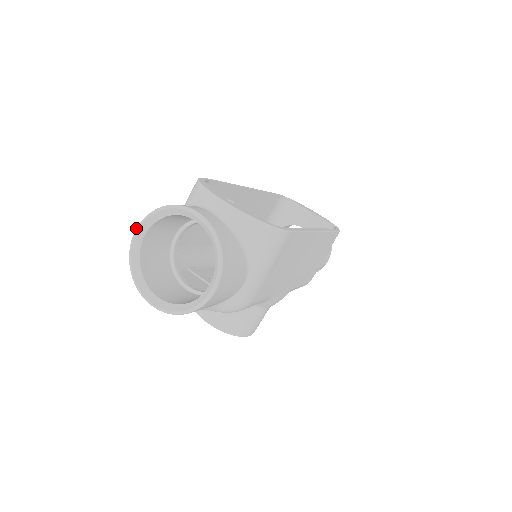
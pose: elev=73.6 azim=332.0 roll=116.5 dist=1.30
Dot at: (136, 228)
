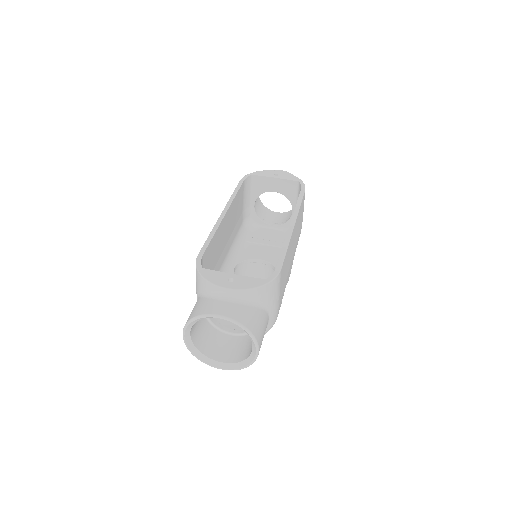
Dot at: occluded
